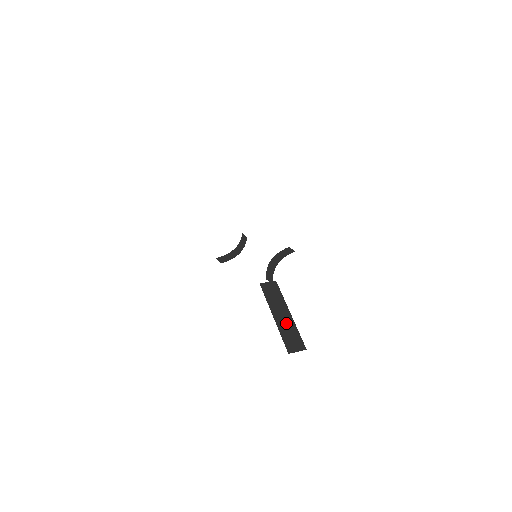
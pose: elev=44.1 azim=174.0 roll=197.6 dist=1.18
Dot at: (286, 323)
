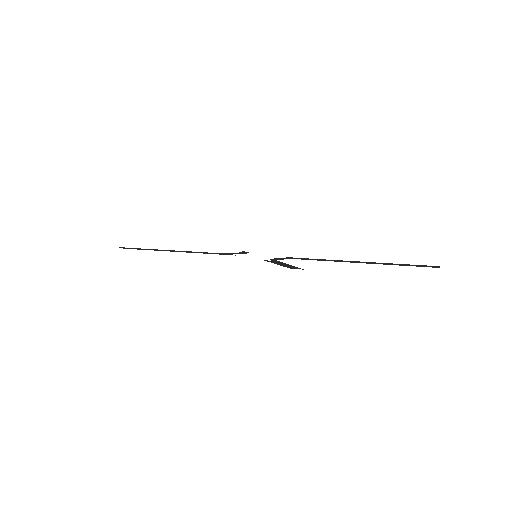
Dot at: occluded
